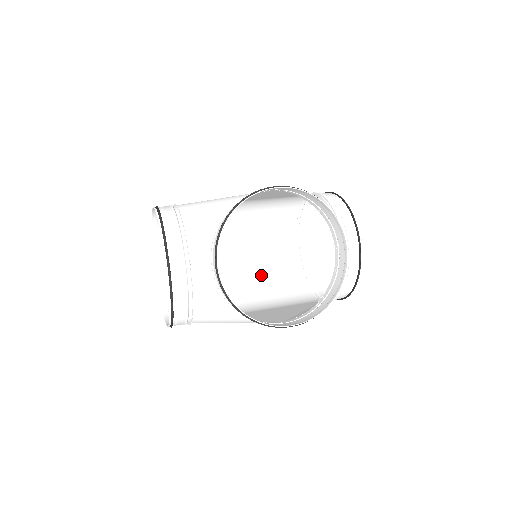
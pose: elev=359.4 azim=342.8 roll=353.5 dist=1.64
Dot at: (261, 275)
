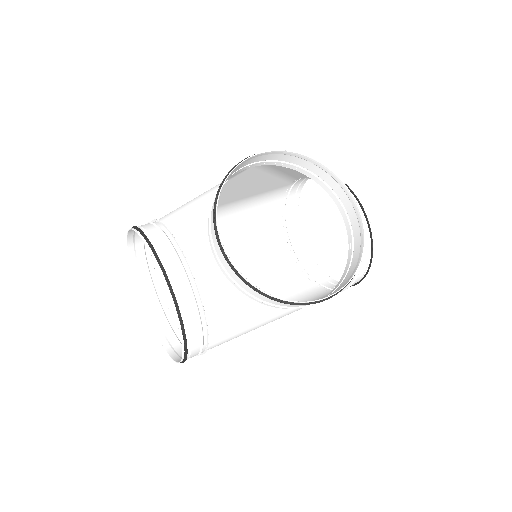
Dot at: (264, 289)
